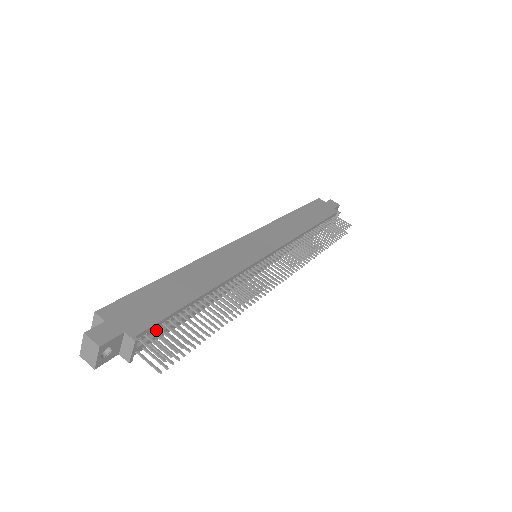
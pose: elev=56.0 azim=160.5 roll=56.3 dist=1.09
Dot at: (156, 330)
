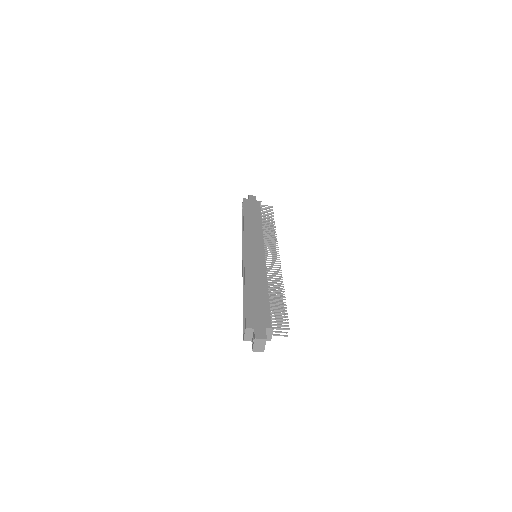
Dot at: occluded
